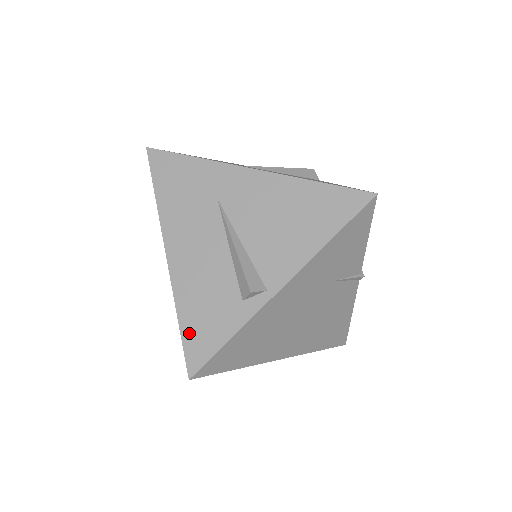
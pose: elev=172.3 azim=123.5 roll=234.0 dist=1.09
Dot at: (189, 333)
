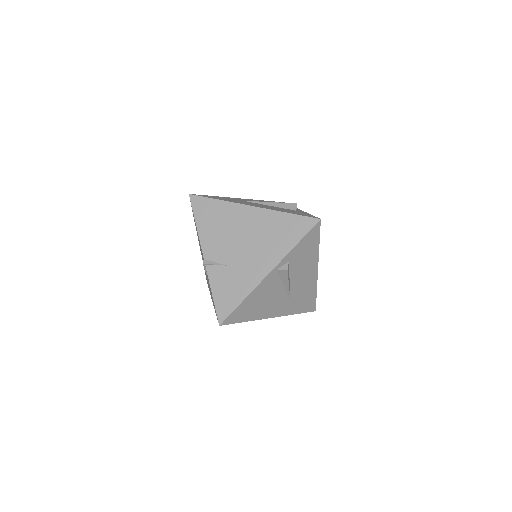
Dot at: (298, 214)
